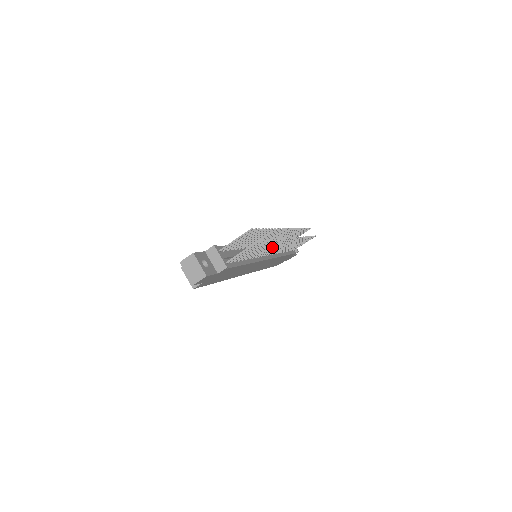
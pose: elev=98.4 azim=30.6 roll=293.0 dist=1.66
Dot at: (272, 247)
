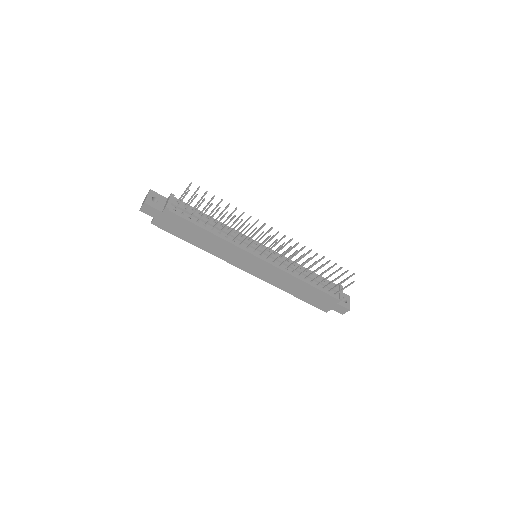
Dot at: (248, 235)
